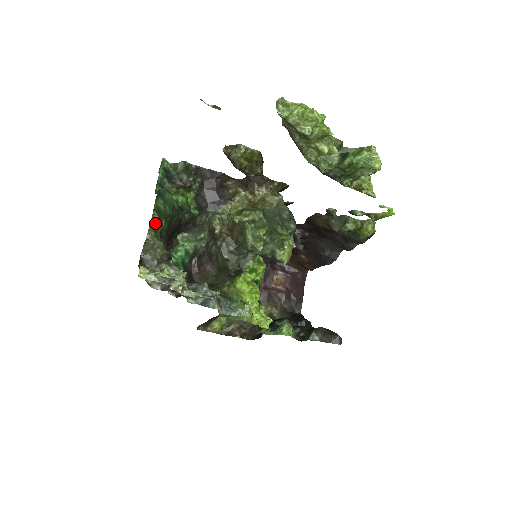
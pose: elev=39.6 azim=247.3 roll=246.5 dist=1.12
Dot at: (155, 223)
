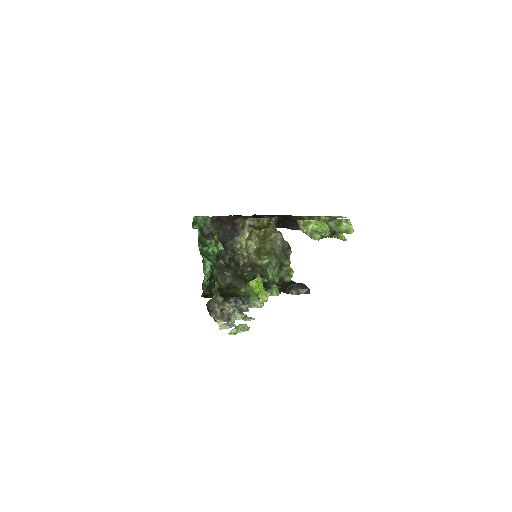
Dot at: (217, 288)
